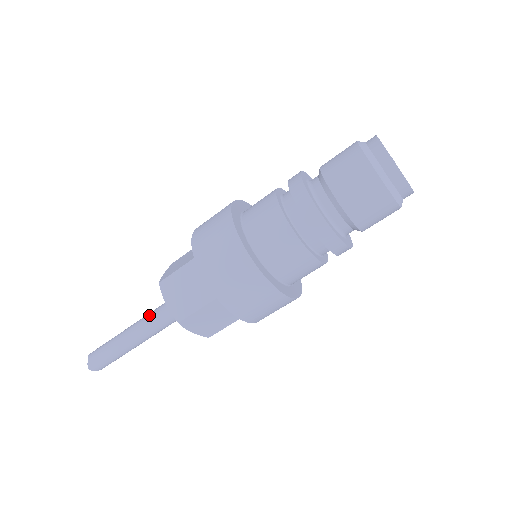
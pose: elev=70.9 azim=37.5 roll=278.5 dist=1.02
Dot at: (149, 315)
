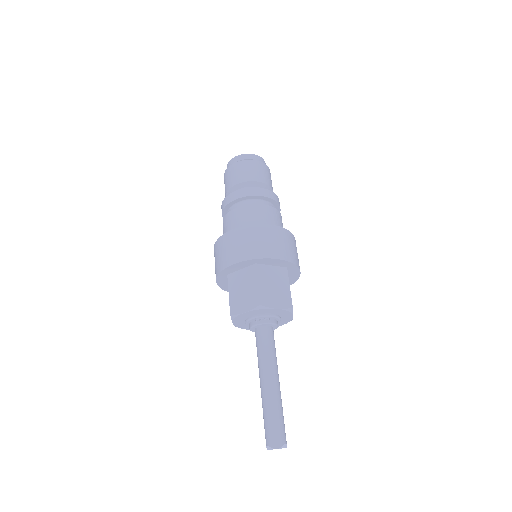
Dot at: occluded
